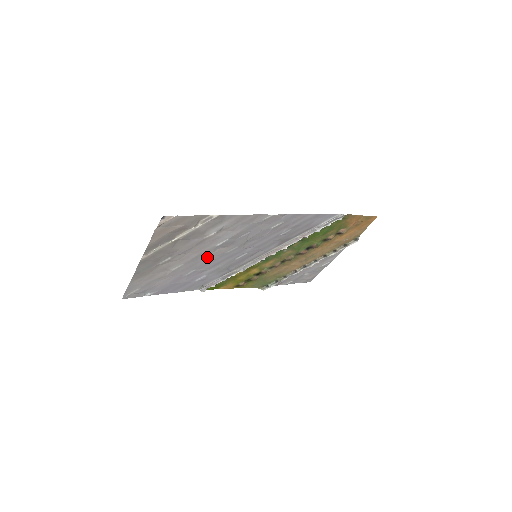
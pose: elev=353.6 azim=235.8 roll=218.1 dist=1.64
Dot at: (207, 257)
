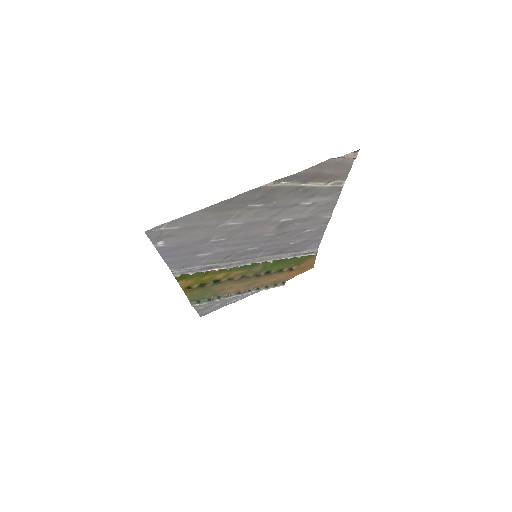
Dot at: (254, 229)
